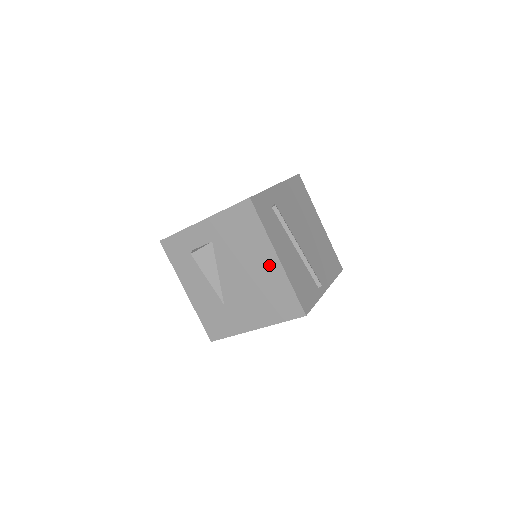
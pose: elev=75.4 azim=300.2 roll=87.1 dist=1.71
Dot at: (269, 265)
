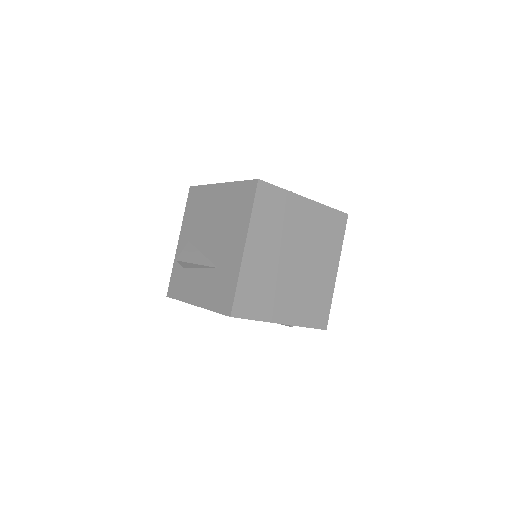
Dot at: (220, 195)
